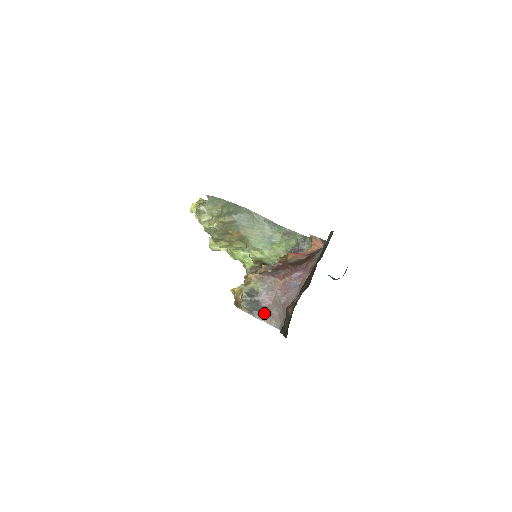
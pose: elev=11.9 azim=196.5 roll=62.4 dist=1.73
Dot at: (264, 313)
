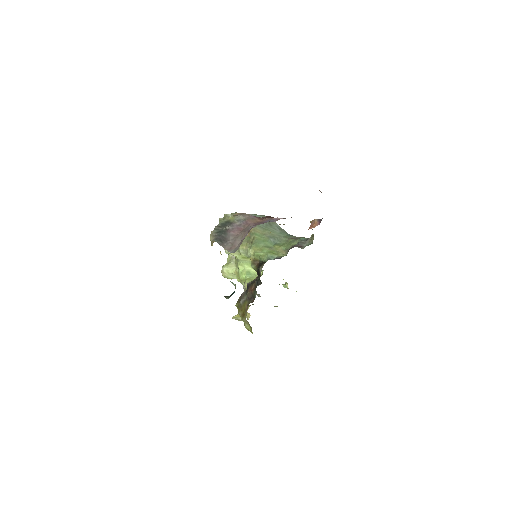
Dot at: (228, 241)
